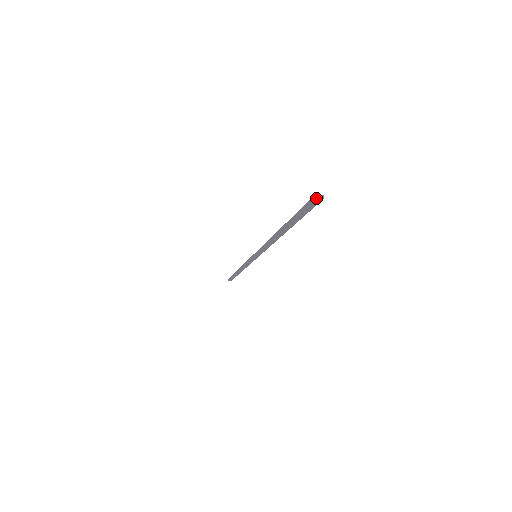
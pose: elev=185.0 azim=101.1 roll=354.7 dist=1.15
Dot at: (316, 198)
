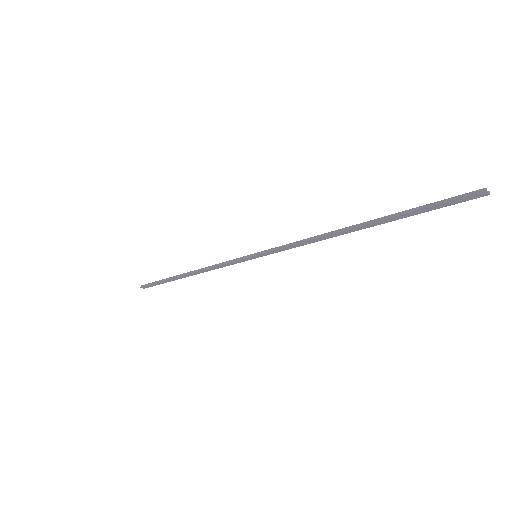
Dot at: (487, 191)
